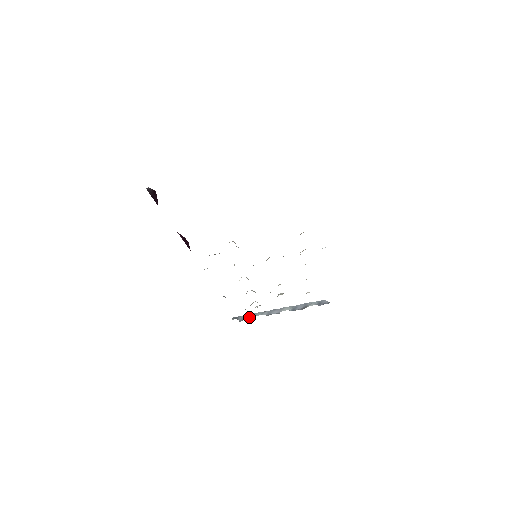
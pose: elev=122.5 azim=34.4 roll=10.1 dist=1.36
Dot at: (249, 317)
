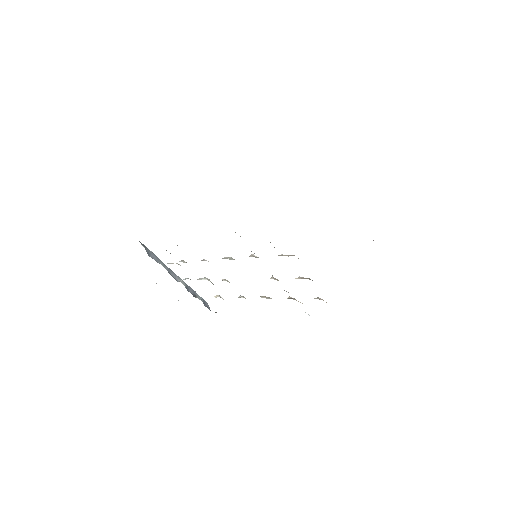
Dot at: (154, 258)
